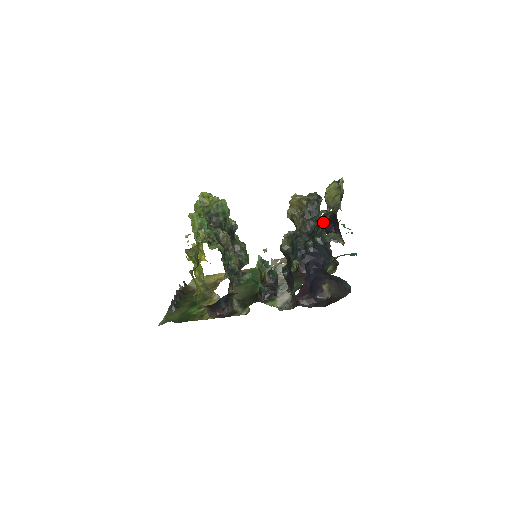
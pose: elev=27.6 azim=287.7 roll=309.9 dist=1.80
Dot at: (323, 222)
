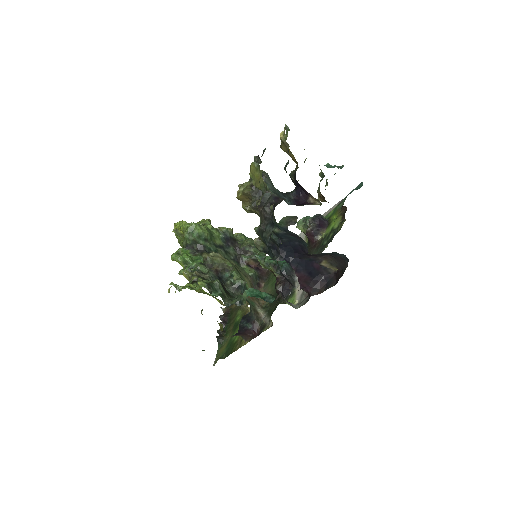
Dot at: (272, 207)
